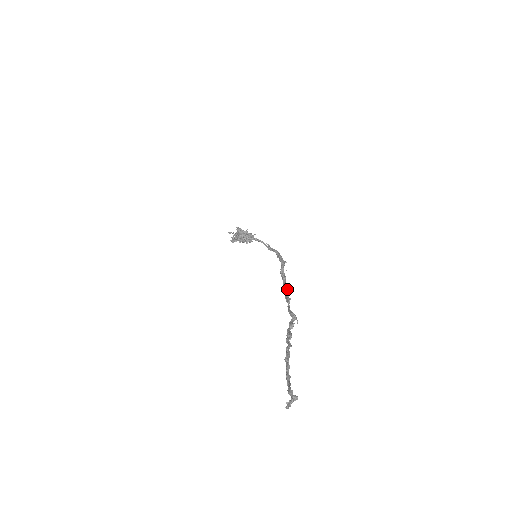
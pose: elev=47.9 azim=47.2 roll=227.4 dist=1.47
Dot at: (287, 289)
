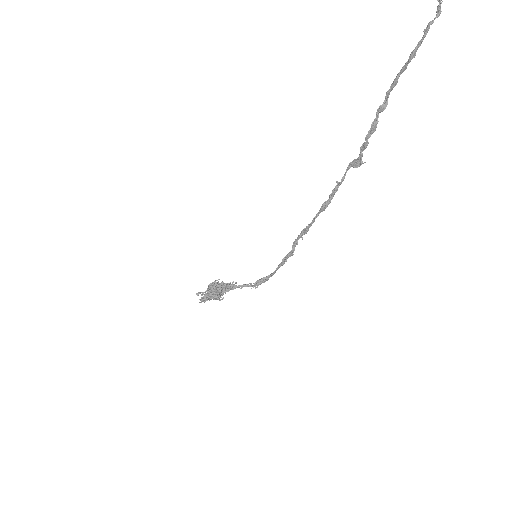
Dot at: (323, 208)
